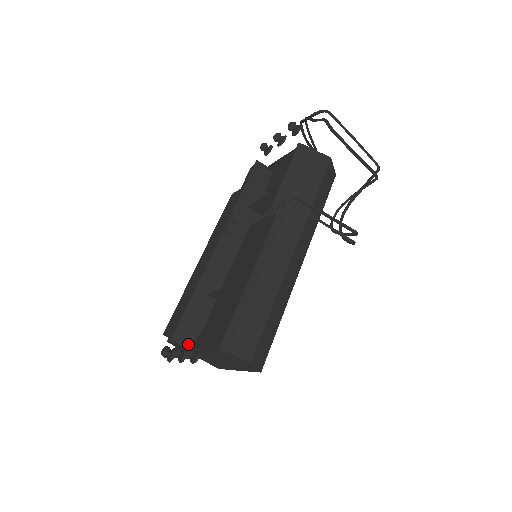
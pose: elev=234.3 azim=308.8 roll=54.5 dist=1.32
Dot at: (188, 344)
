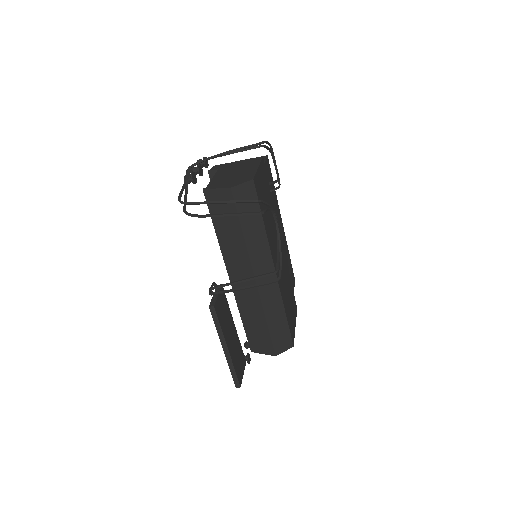
Dot at: occluded
